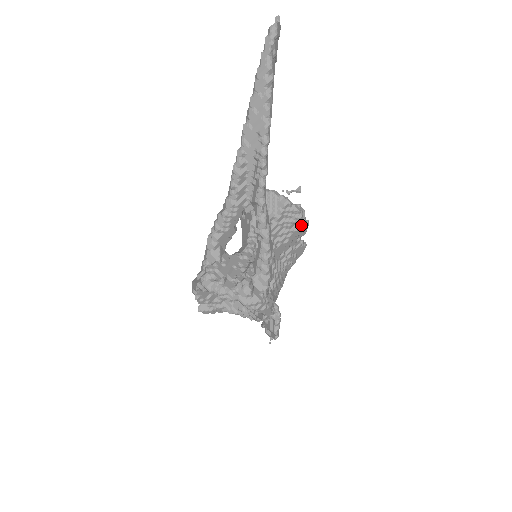
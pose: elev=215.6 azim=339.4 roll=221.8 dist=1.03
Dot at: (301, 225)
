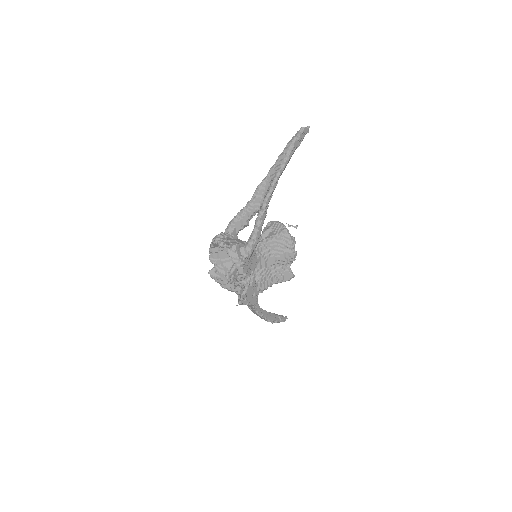
Dot at: (290, 251)
